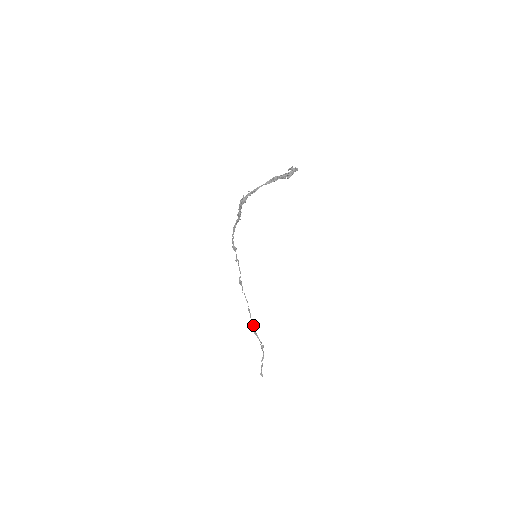
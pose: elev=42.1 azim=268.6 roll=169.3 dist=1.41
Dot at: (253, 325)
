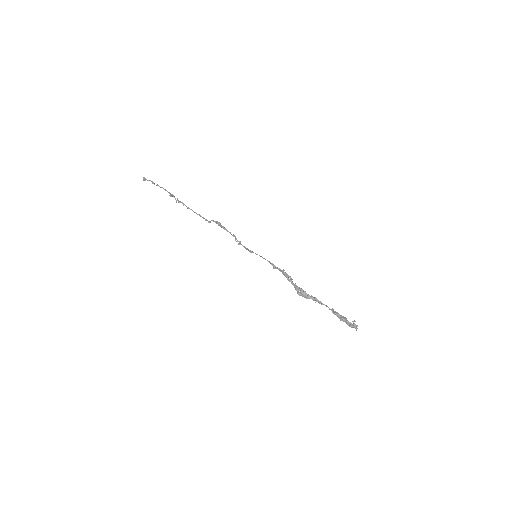
Dot at: (186, 206)
